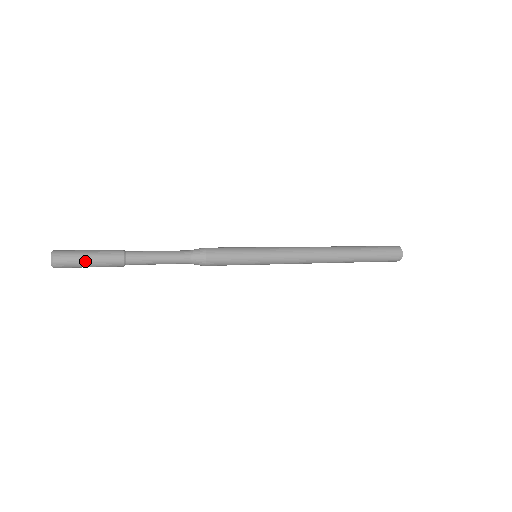
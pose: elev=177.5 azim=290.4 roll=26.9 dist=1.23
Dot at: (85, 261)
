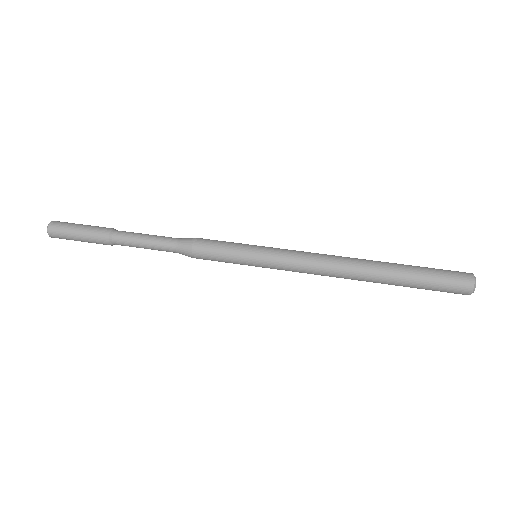
Dot at: occluded
